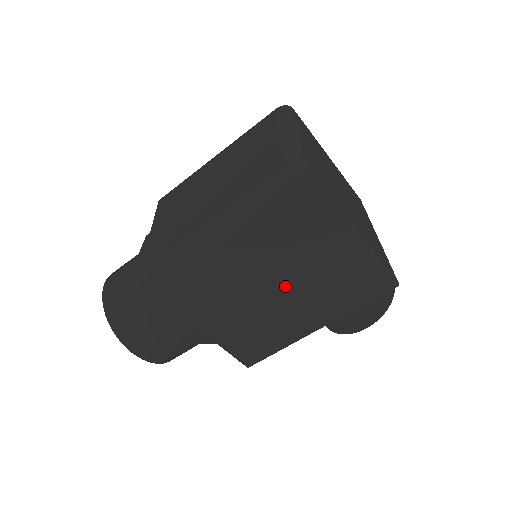
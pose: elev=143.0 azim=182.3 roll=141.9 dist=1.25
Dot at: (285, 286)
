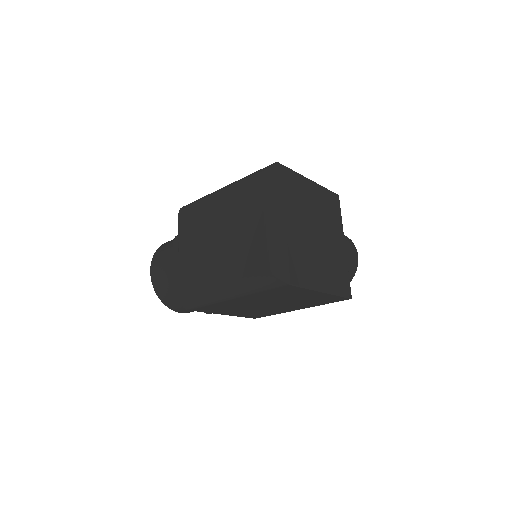
Dot at: (275, 304)
